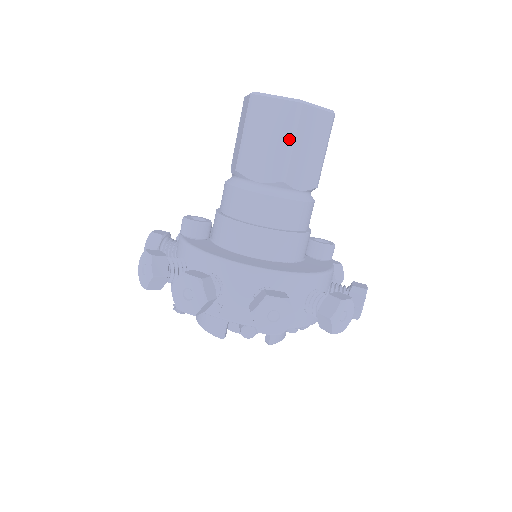
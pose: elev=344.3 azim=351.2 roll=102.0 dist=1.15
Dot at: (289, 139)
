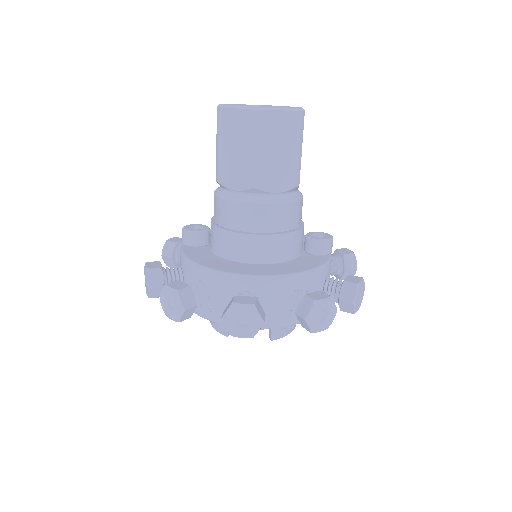
Dot at: (253, 147)
